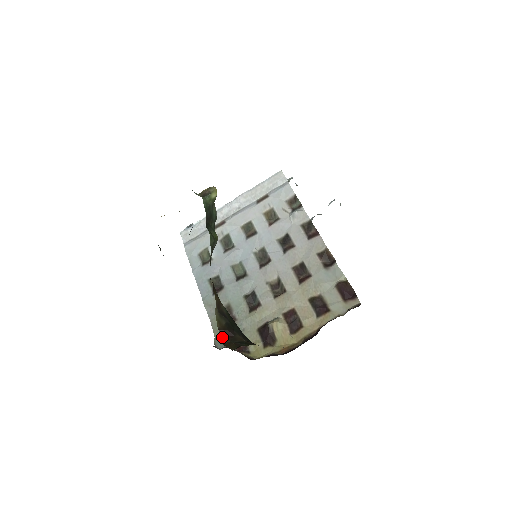
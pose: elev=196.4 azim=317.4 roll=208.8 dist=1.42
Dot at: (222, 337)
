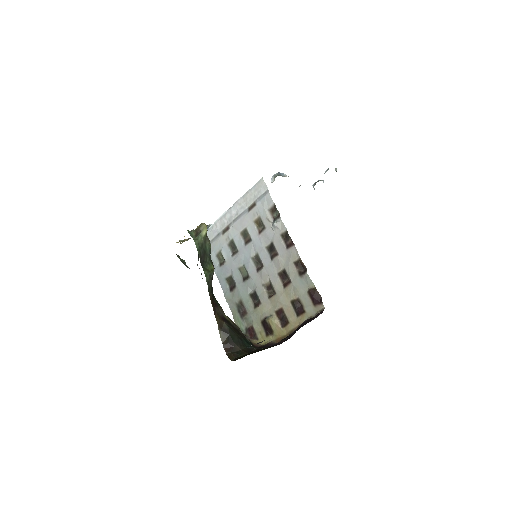
Dot at: (226, 349)
